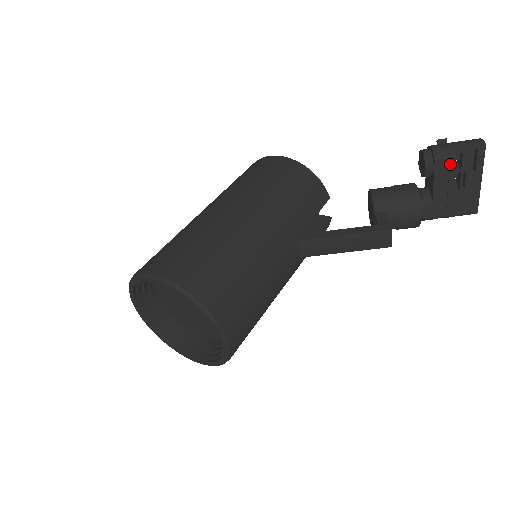
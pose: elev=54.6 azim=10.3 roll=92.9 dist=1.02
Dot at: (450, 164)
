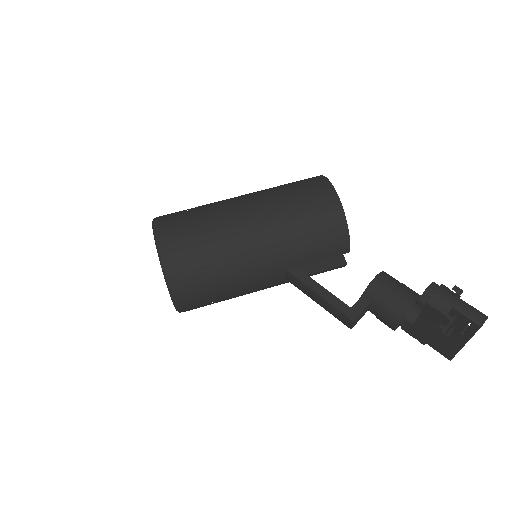
Dot at: (438, 315)
